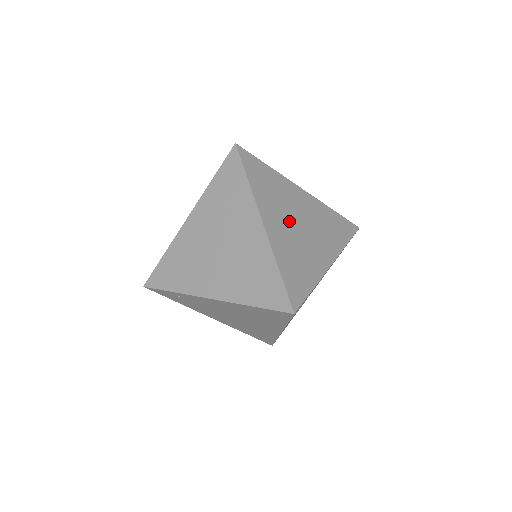
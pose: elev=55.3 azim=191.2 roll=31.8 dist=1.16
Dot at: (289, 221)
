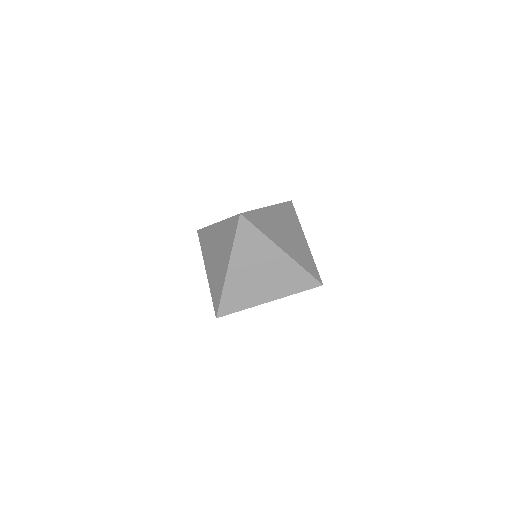
Dot at: occluded
